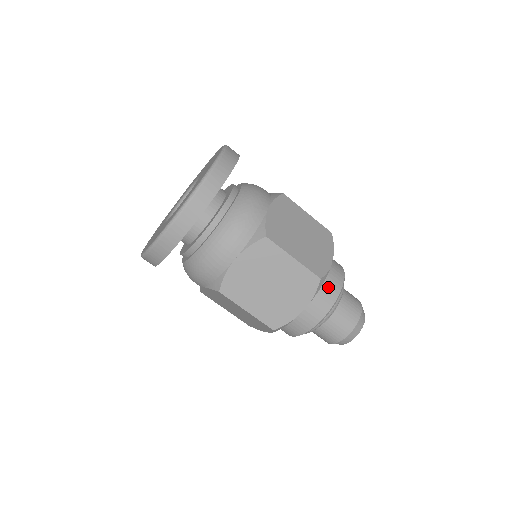
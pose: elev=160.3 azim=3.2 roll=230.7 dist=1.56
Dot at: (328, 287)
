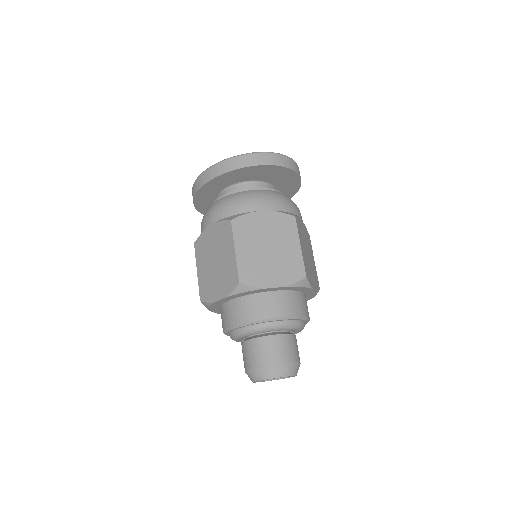
Dot at: (255, 306)
